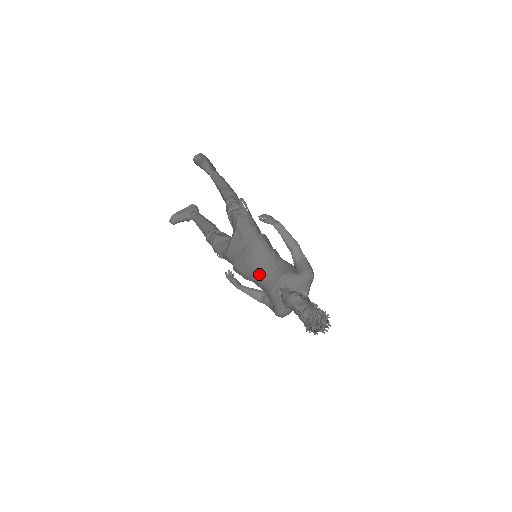
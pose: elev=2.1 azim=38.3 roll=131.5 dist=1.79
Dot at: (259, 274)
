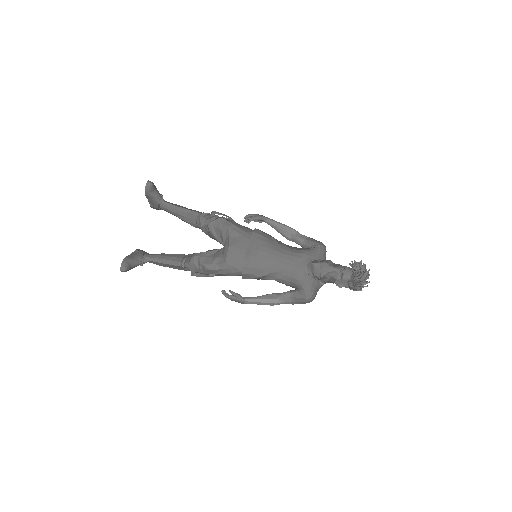
Dot at: (278, 260)
